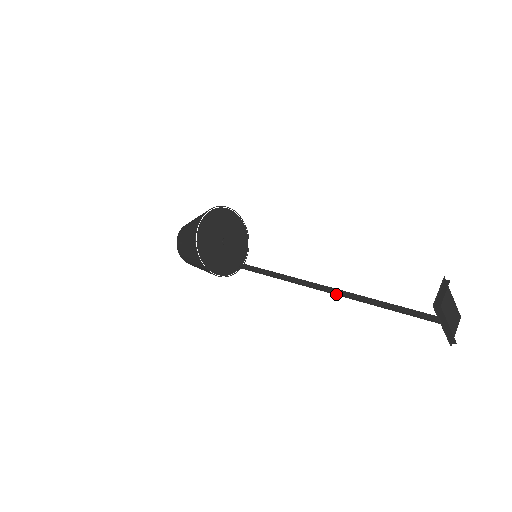
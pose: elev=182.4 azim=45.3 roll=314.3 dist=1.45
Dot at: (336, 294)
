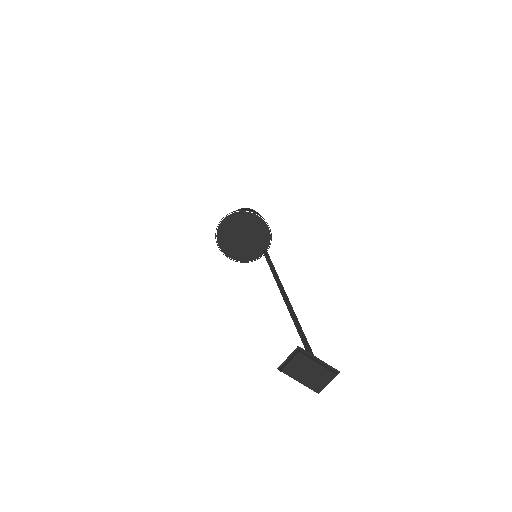
Dot at: (288, 308)
